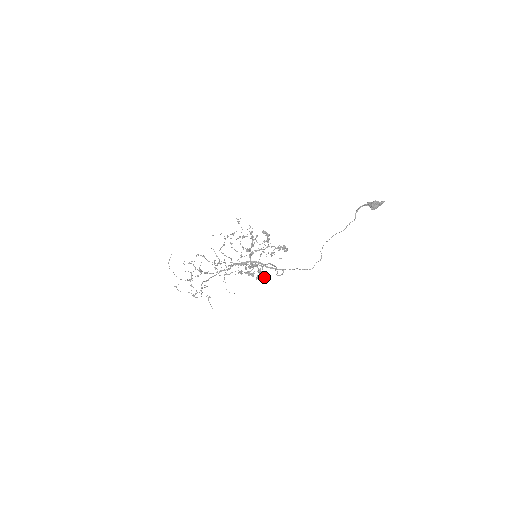
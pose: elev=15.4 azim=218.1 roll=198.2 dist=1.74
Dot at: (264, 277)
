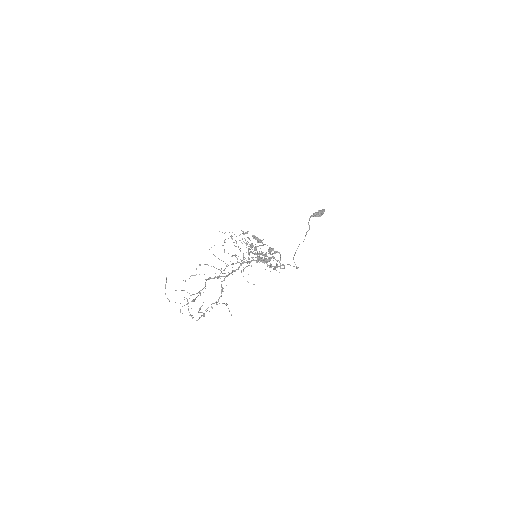
Dot at: (277, 264)
